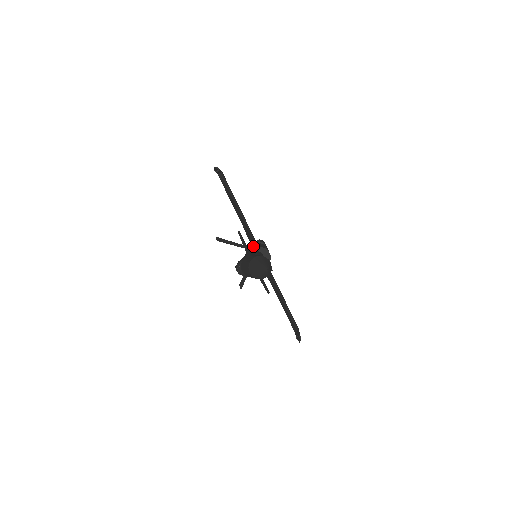
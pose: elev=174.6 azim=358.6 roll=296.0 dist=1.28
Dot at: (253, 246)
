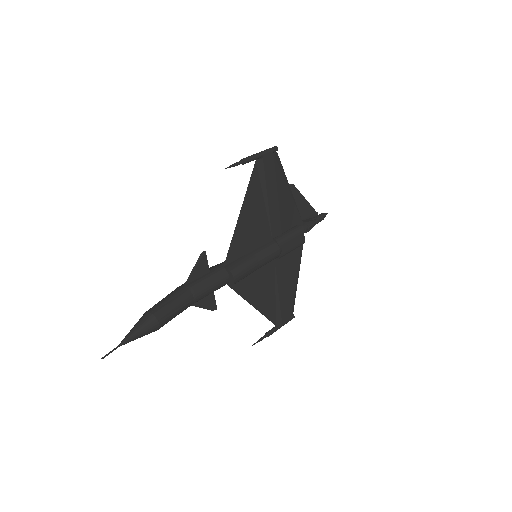
Dot at: (237, 257)
